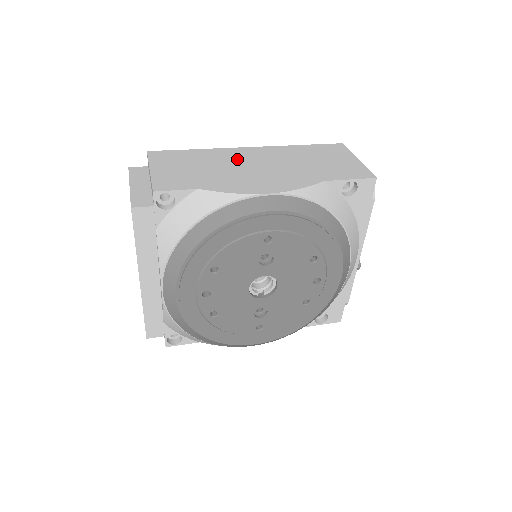
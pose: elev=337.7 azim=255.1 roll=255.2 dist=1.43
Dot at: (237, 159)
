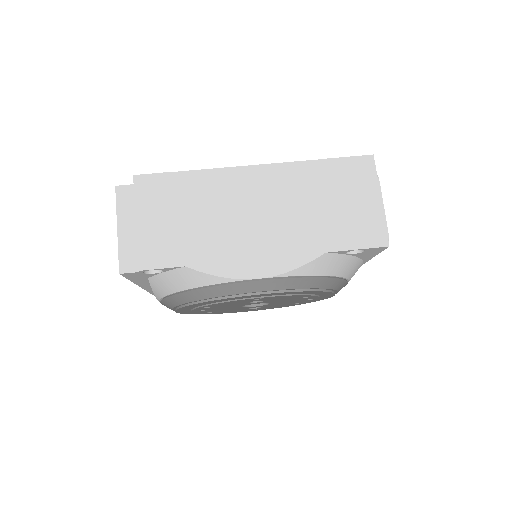
Dot at: (235, 198)
